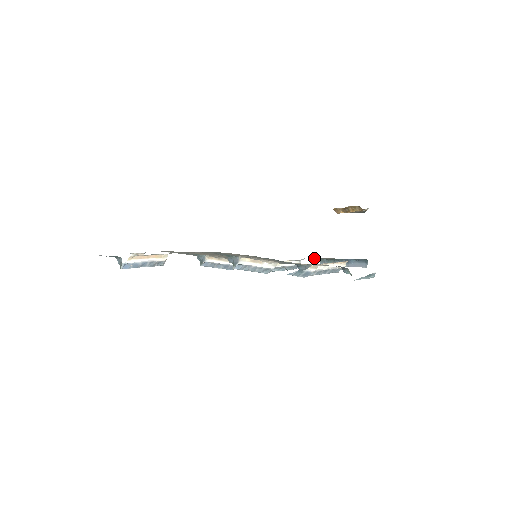
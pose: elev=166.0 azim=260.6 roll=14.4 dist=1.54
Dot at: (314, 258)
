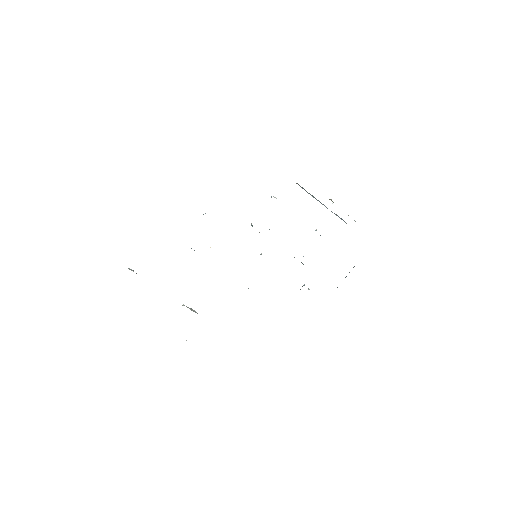
Dot at: occluded
